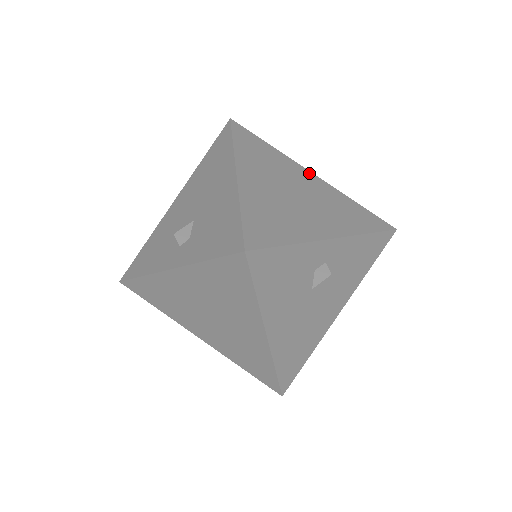
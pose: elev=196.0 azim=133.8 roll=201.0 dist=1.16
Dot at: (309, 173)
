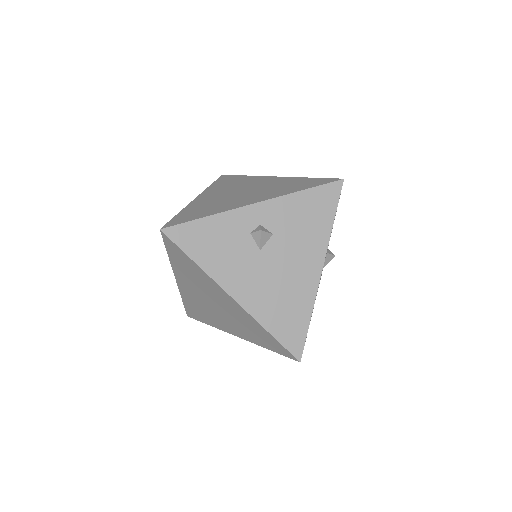
Dot at: (271, 178)
